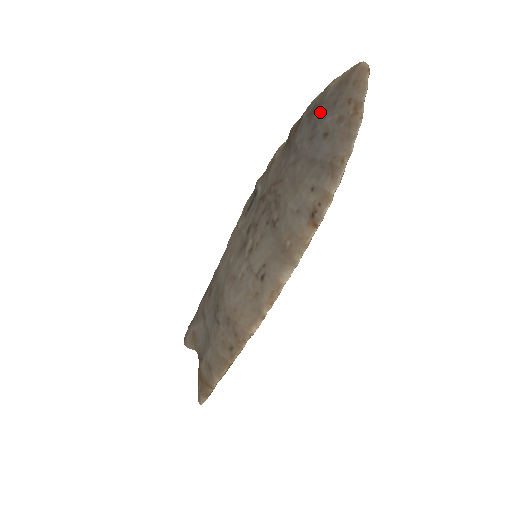
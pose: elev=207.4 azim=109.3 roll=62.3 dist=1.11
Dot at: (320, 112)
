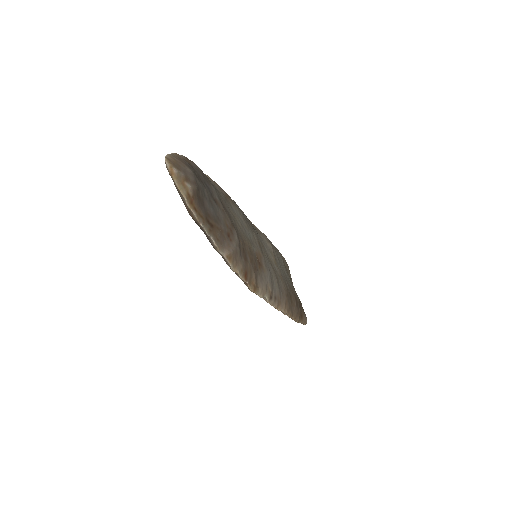
Dot at: occluded
